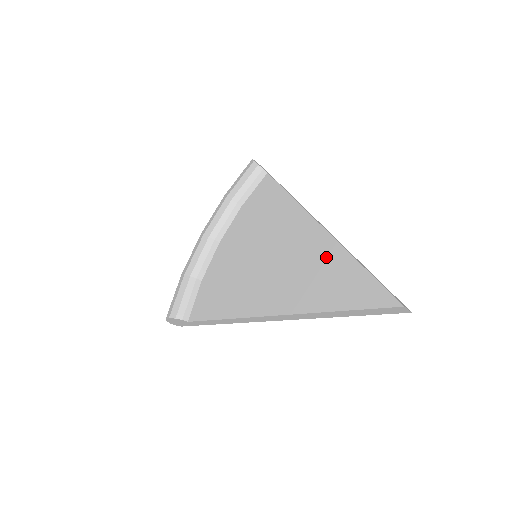
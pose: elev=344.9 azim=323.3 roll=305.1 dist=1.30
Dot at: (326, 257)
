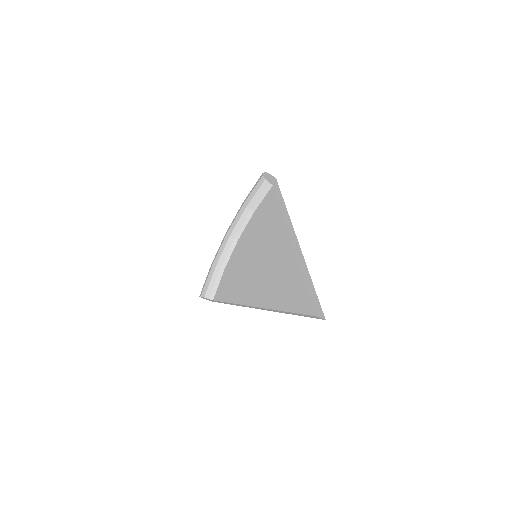
Dot at: (288, 268)
